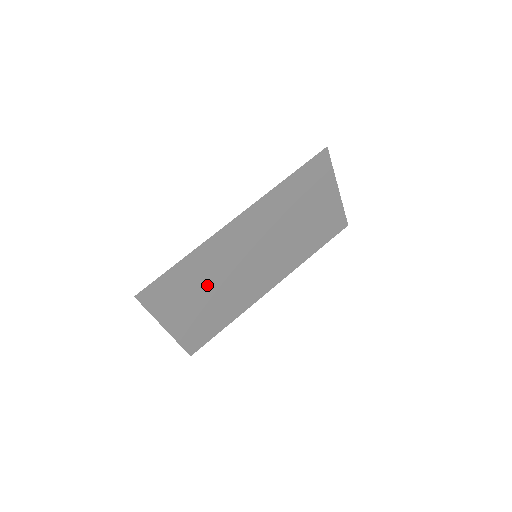
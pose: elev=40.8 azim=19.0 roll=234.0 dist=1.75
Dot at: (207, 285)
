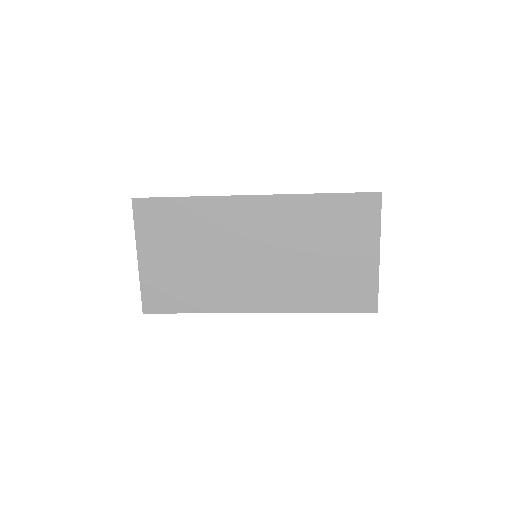
Dot at: (196, 245)
